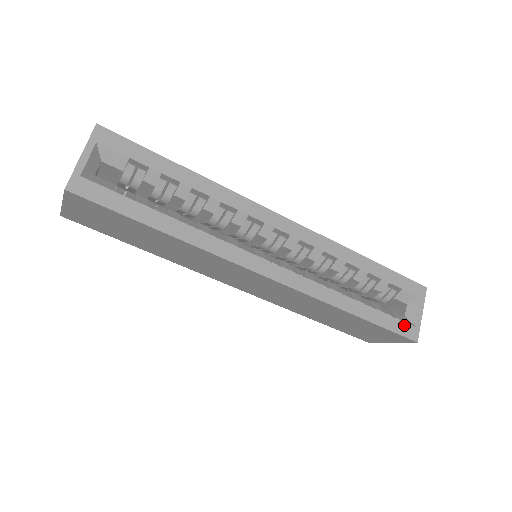
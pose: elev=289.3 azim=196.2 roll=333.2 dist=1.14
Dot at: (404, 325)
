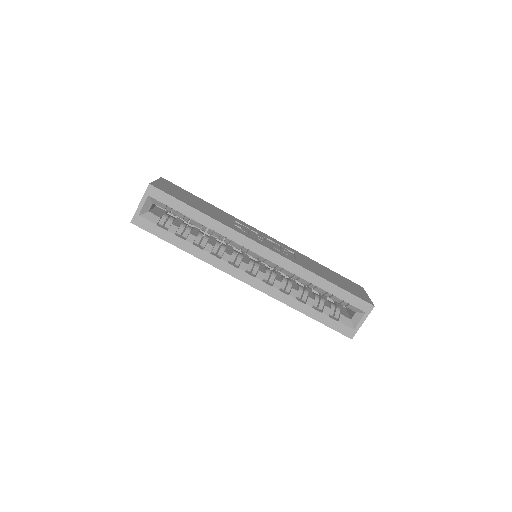
Dot at: (344, 327)
